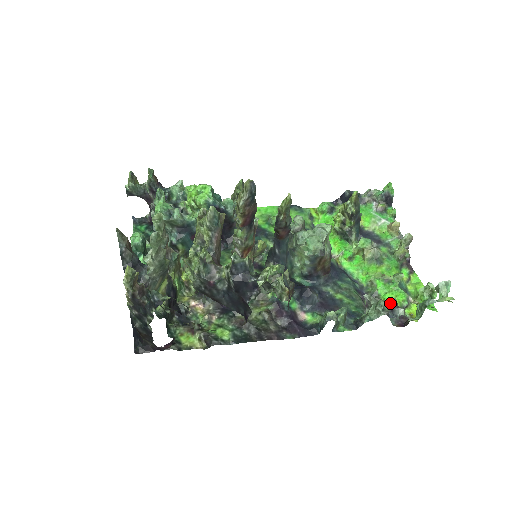
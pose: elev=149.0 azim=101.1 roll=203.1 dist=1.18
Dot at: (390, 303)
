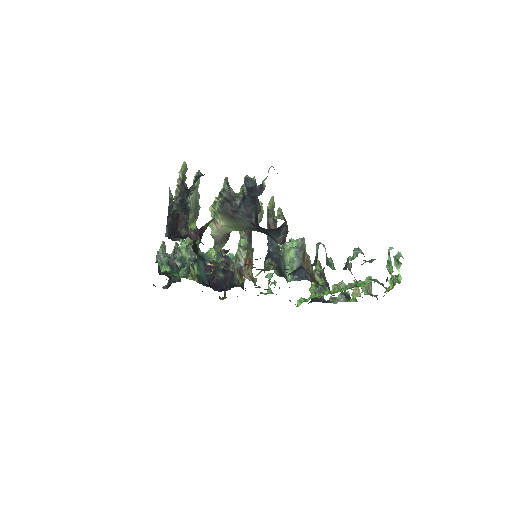
Dot at: occluded
